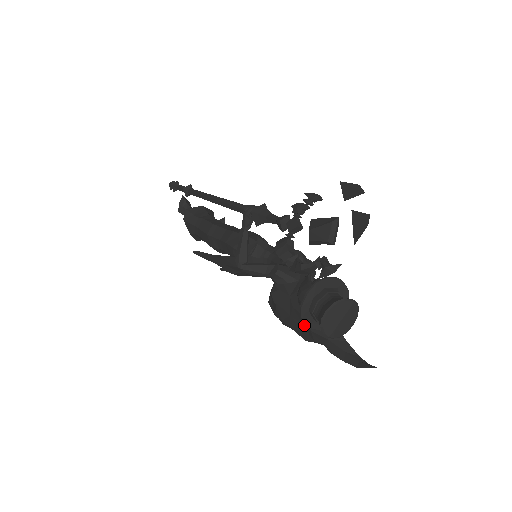
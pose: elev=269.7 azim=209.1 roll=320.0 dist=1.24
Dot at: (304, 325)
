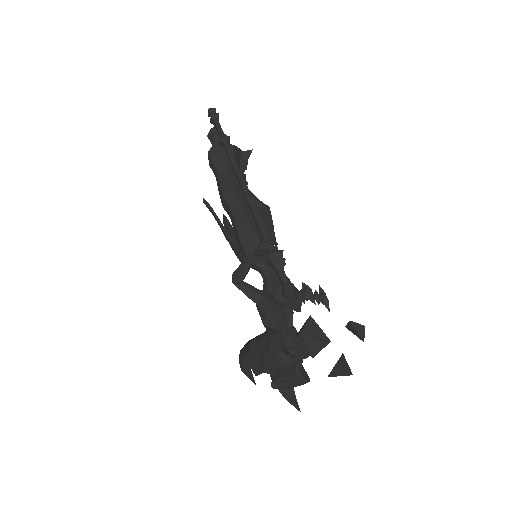
Dot at: occluded
